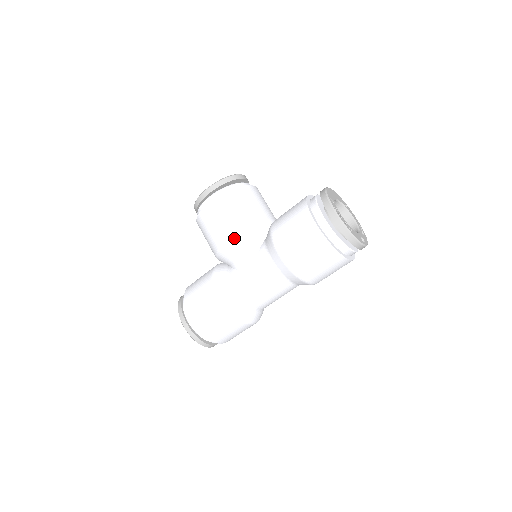
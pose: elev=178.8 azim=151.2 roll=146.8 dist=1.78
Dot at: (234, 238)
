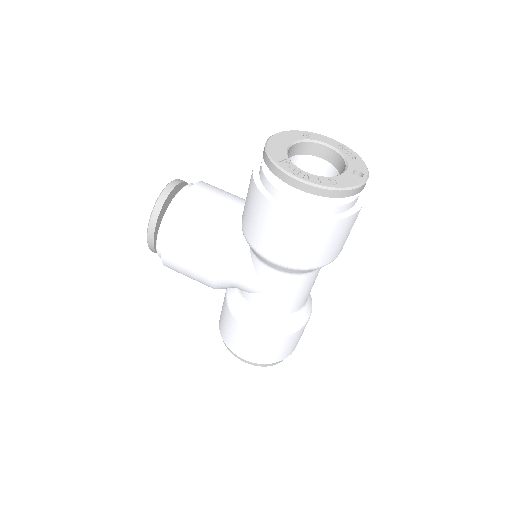
Dot at: (216, 271)
